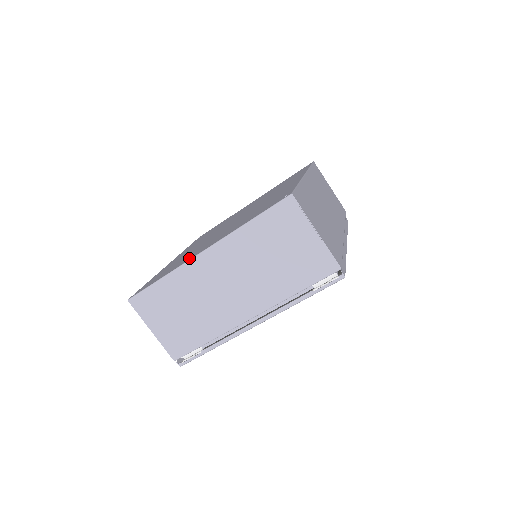
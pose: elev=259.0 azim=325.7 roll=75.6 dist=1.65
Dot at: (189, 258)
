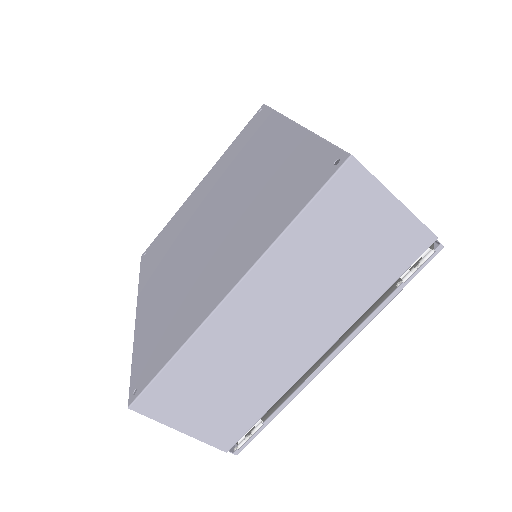
Dot at: (205, 308)
